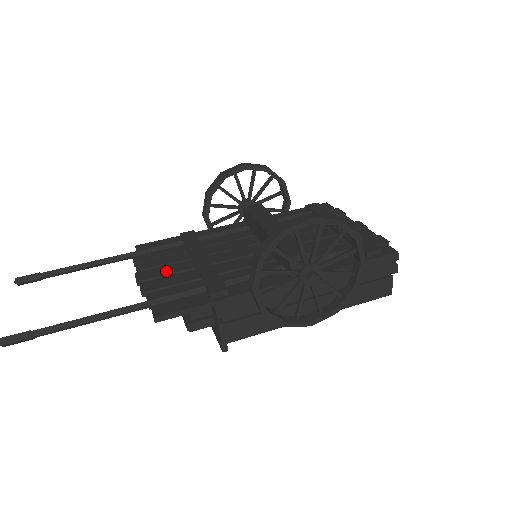
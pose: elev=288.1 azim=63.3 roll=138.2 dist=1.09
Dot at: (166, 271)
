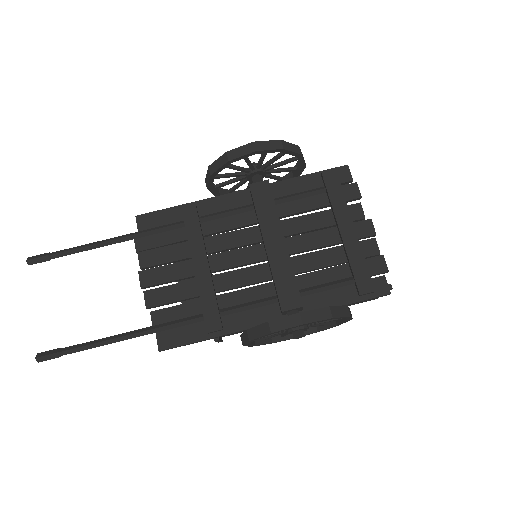
Dot at: (168, 276)
